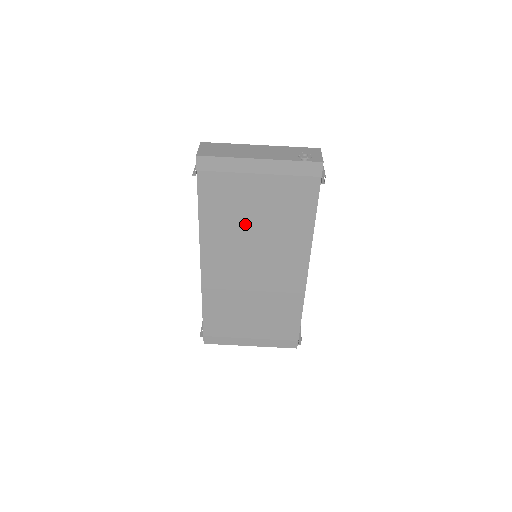
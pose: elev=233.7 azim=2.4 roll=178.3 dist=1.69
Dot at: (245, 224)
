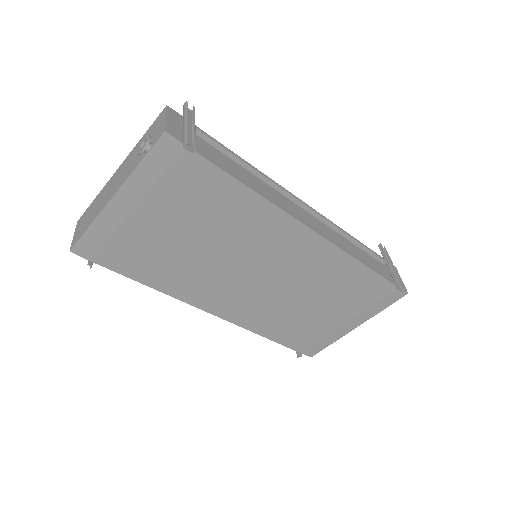
Dot at: (193, 255)
